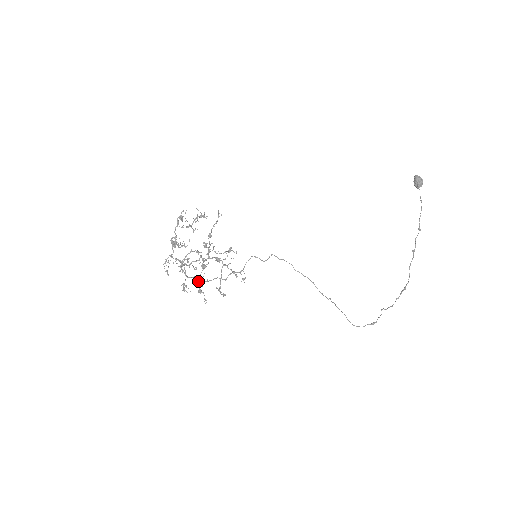
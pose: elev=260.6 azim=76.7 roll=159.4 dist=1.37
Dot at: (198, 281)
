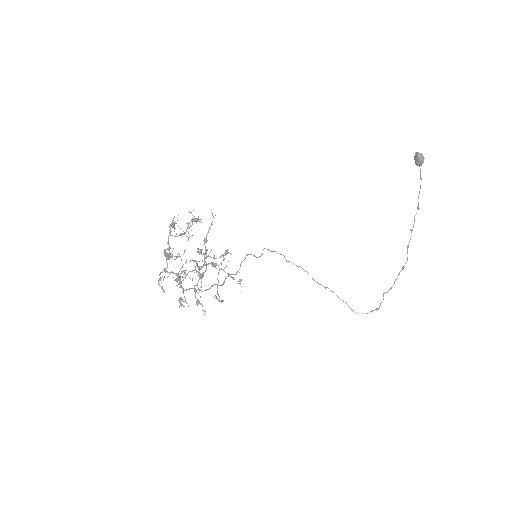
Dot at: (195, 292)
